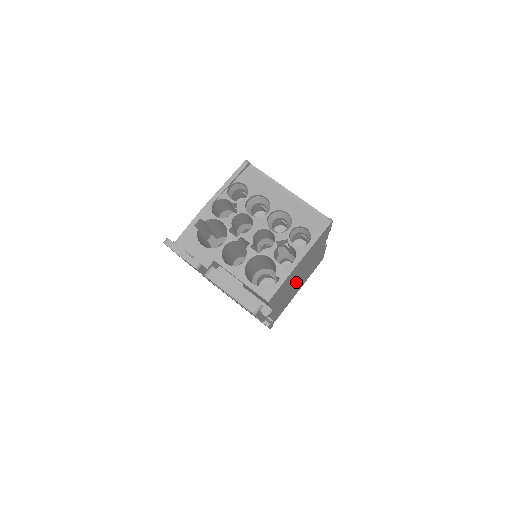
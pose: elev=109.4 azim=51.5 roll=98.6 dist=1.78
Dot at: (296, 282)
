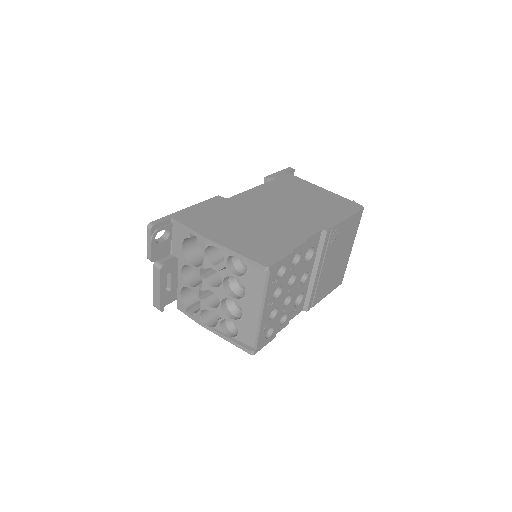
Dot at: occluded
